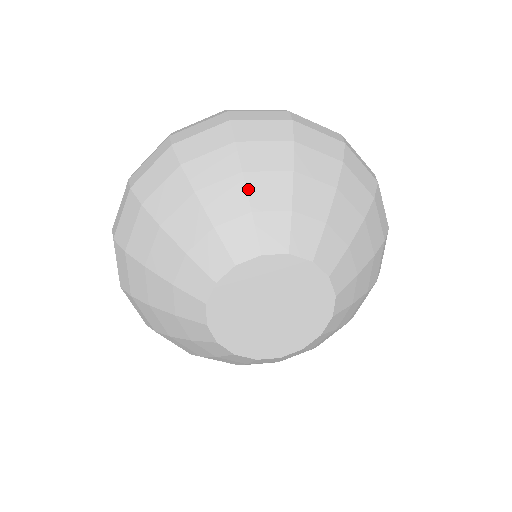
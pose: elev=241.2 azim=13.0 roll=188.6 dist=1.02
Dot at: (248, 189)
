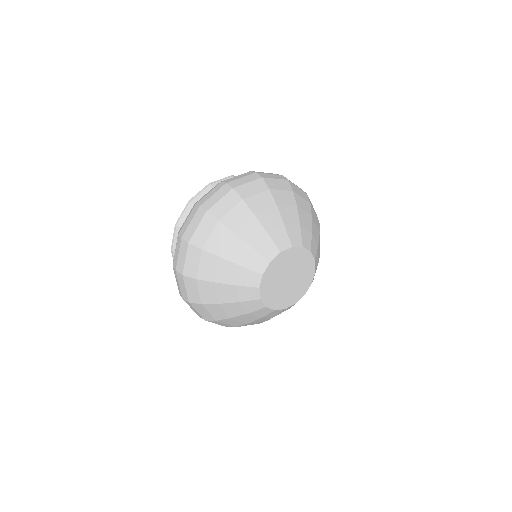
Dot at: (229, 260)
